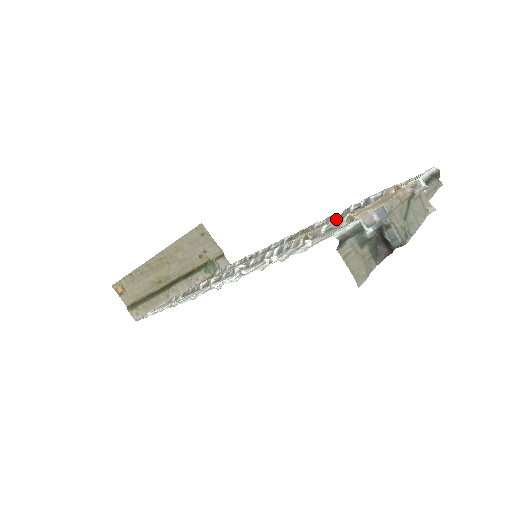
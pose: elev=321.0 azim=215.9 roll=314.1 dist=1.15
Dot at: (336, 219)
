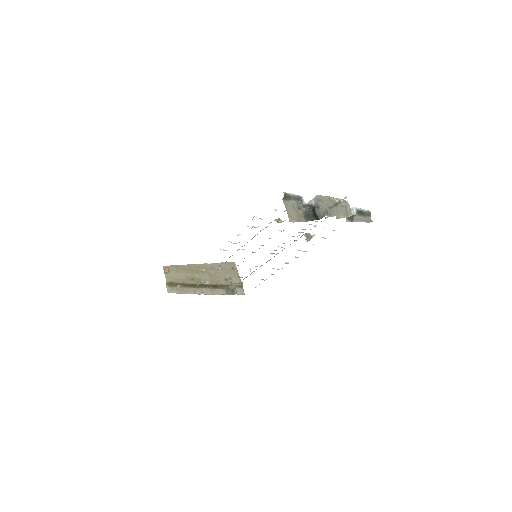
Dot at: occluded
